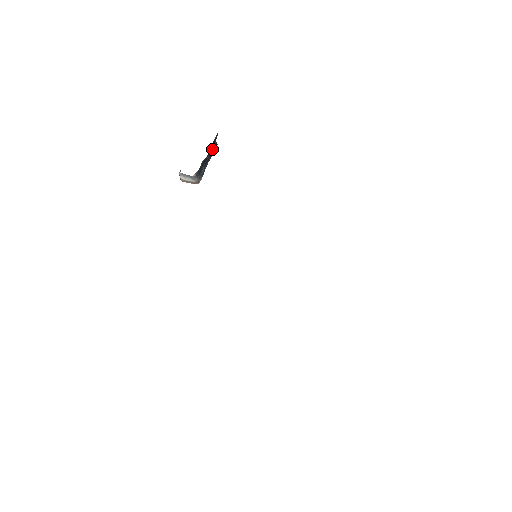
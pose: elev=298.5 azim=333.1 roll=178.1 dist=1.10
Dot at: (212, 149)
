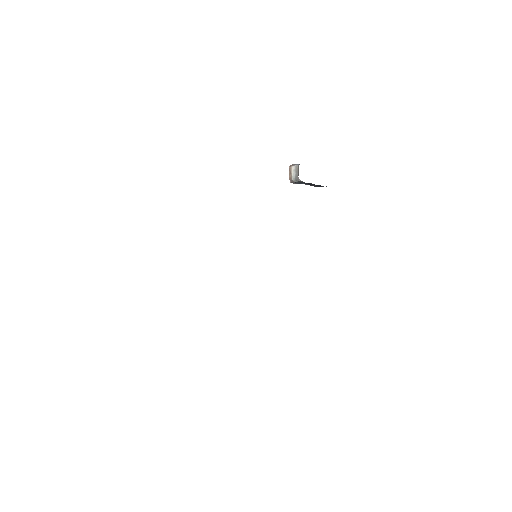
Dot at: (318, 185)
